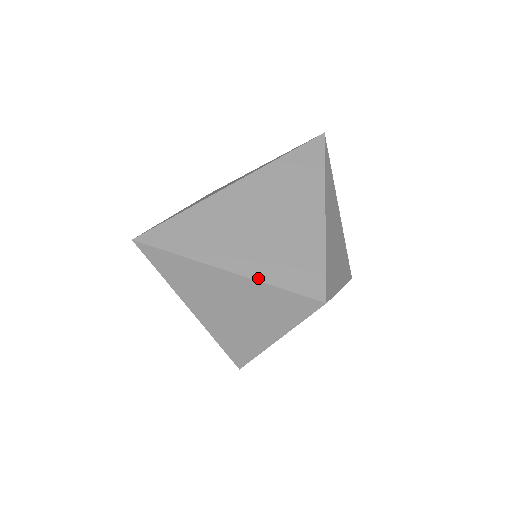
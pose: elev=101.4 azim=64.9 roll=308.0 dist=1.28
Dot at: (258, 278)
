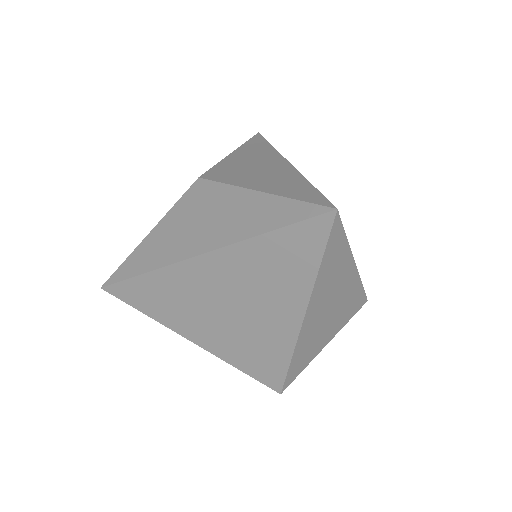
Dot at: (219, 356)
